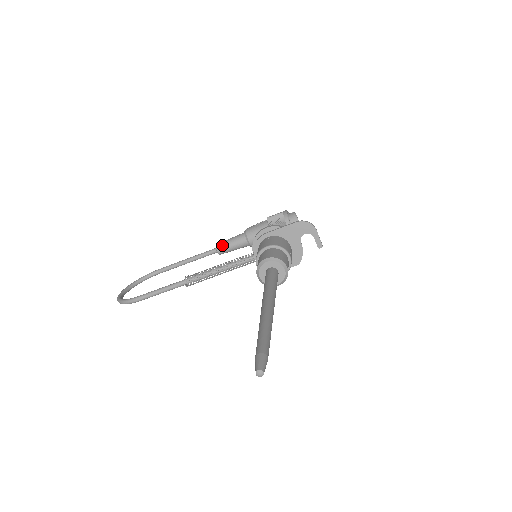
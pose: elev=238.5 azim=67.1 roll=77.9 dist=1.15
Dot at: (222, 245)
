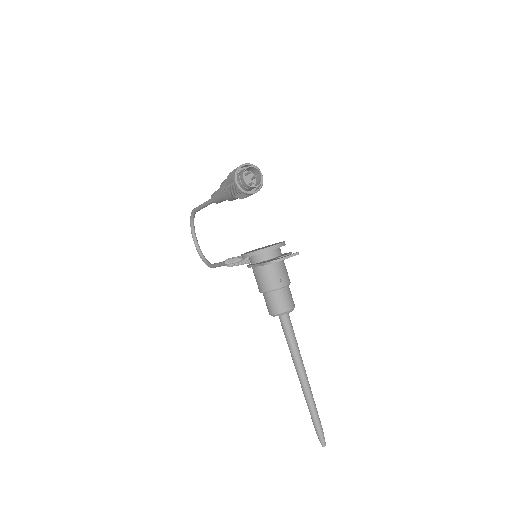
Dot at: (216, 202)
